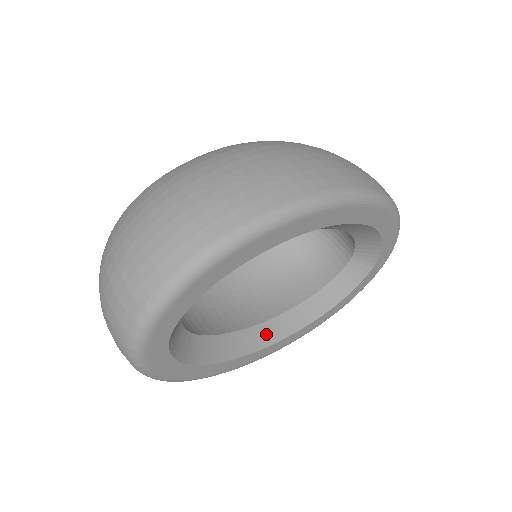
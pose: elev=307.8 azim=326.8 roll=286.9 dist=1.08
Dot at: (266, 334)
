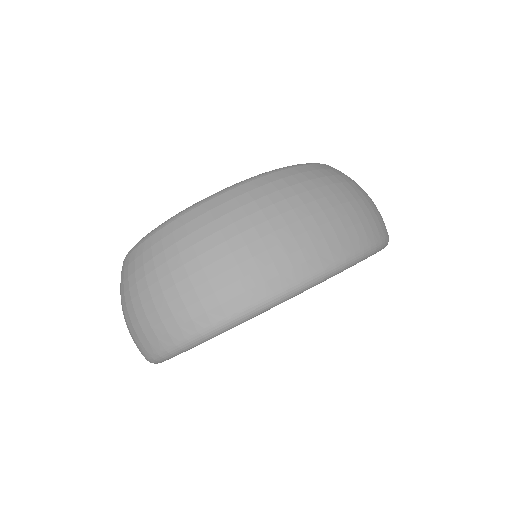
Dot at: occluded
